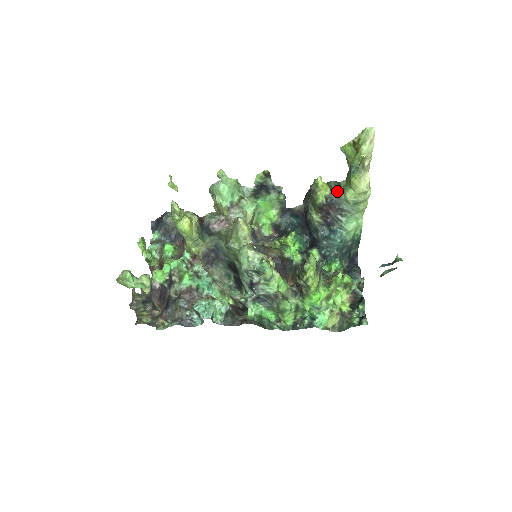
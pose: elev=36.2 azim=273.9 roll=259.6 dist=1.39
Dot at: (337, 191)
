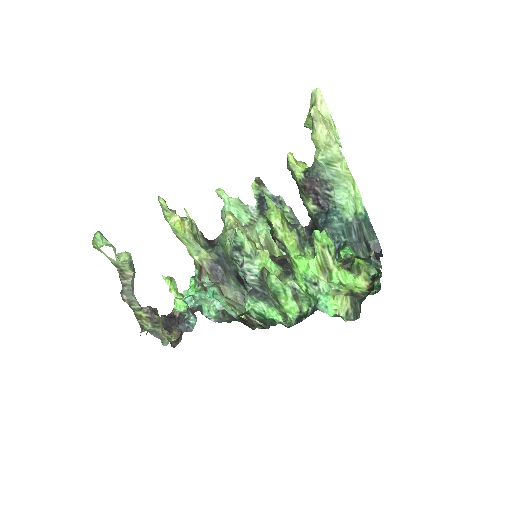
Dot at: occluded
